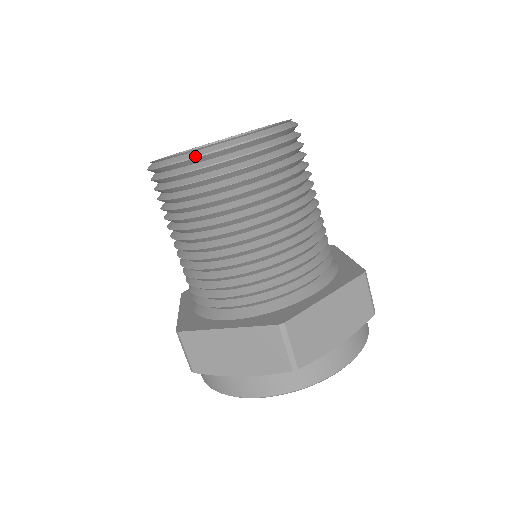
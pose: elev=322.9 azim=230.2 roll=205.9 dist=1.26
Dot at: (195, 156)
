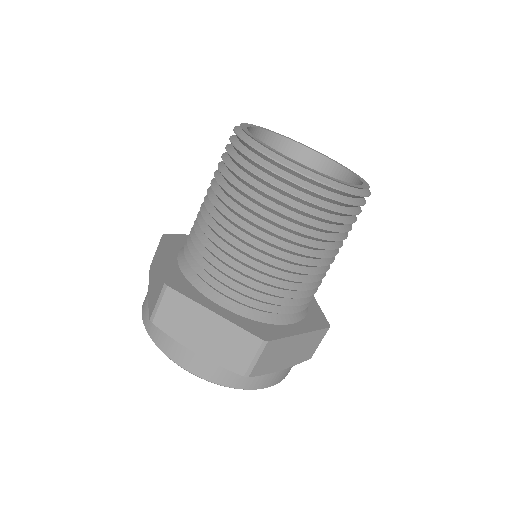
Dot at: (301, 172)
